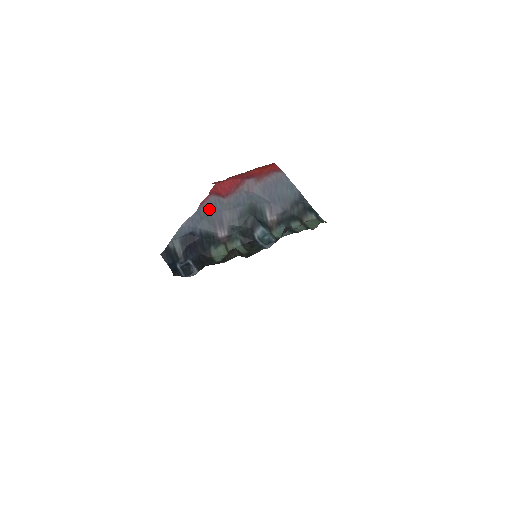
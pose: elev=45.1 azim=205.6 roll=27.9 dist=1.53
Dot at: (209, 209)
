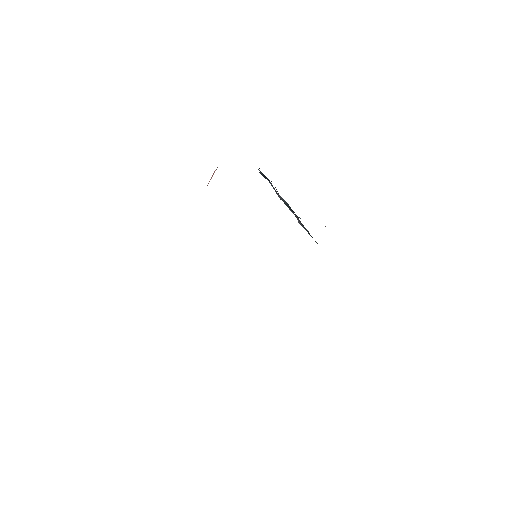
Dot at: occluded
